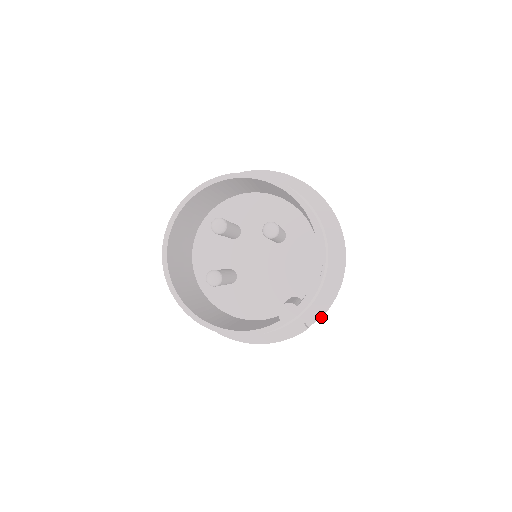
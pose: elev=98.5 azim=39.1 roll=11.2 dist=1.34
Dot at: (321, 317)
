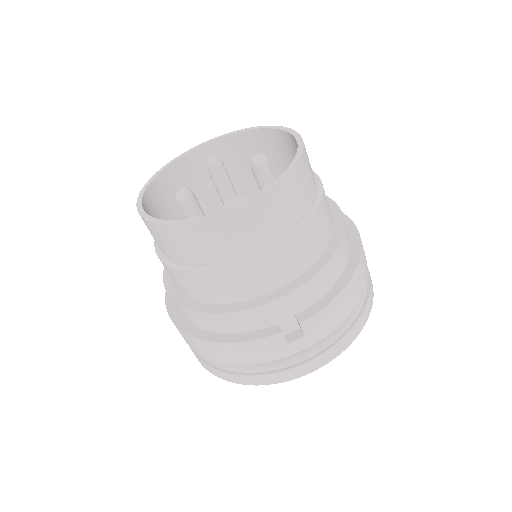
Dot at: (304, 320)
